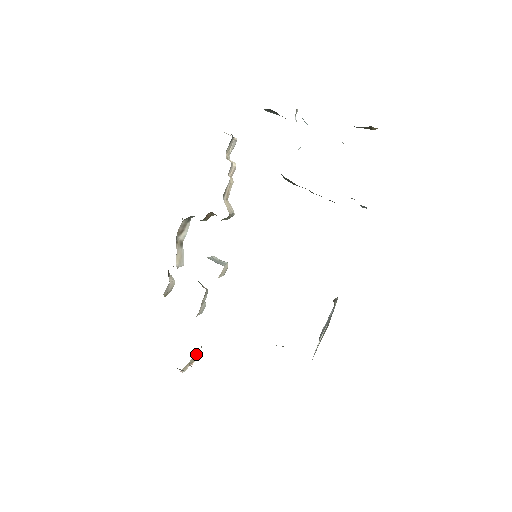
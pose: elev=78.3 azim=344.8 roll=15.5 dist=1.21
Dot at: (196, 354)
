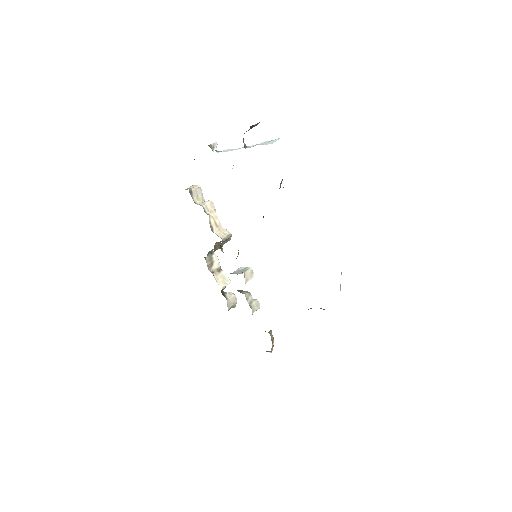
Dot at: occluded
